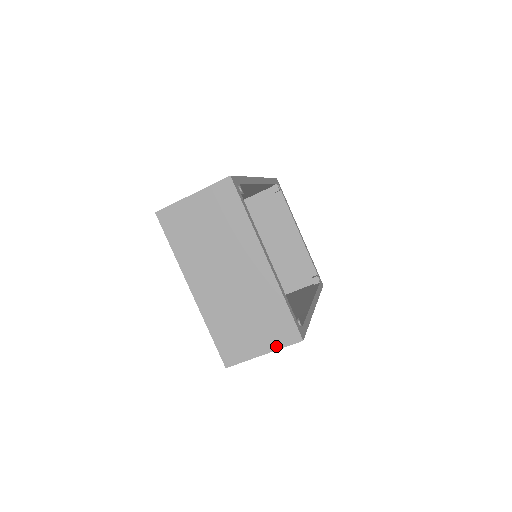
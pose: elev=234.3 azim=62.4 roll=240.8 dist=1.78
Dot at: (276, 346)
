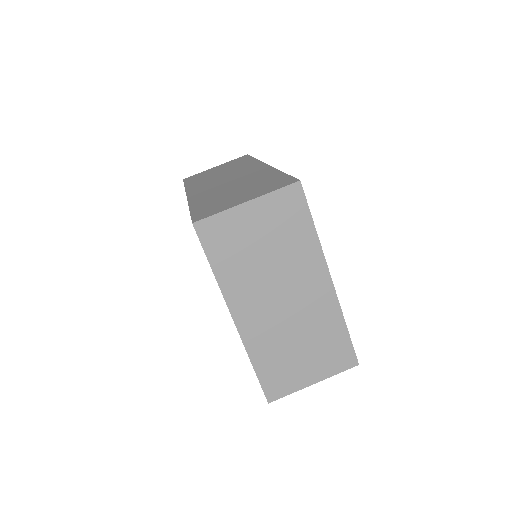
Dot at: (329, 373)
